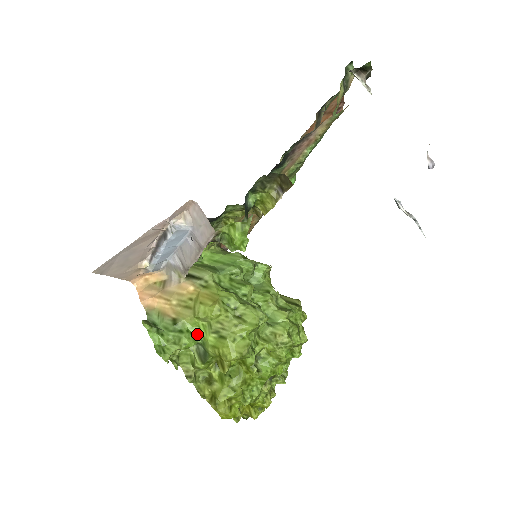
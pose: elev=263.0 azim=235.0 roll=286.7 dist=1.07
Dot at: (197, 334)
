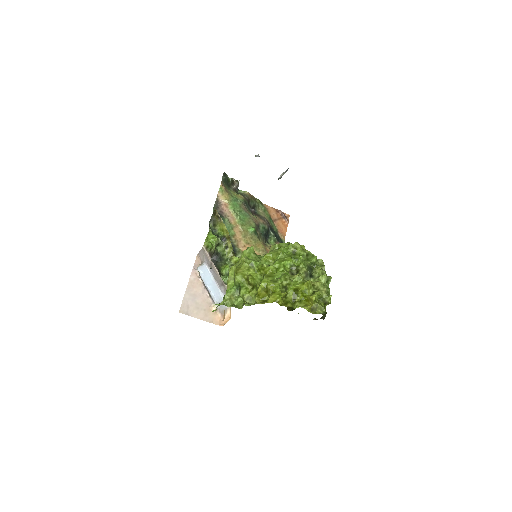
Dot at: (233, 287)
